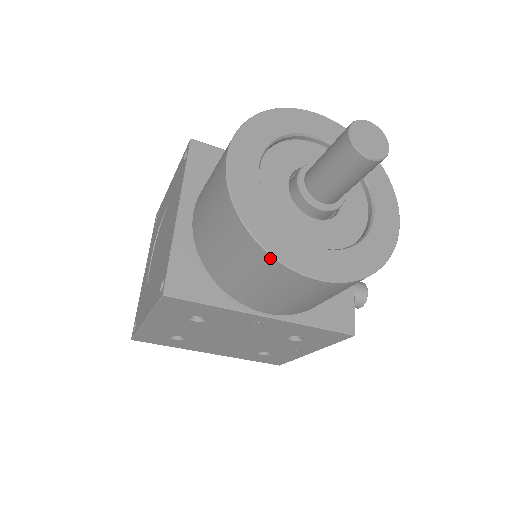
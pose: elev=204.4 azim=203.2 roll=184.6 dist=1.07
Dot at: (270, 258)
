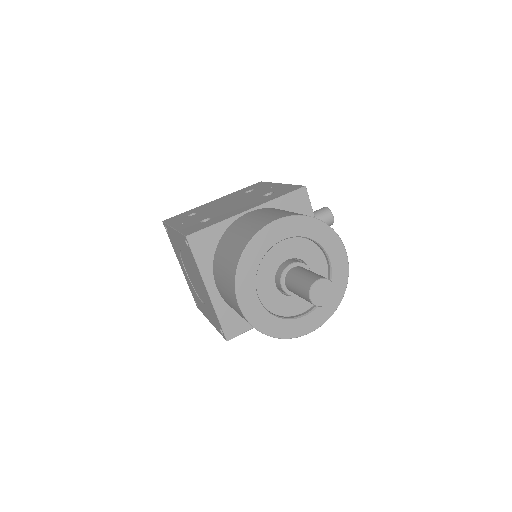
Dot at: (284, 338)
